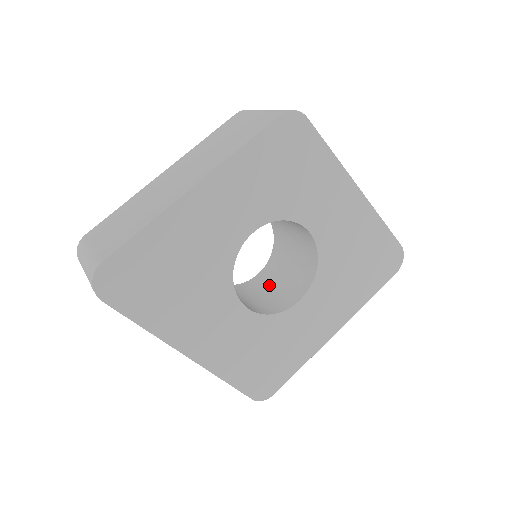
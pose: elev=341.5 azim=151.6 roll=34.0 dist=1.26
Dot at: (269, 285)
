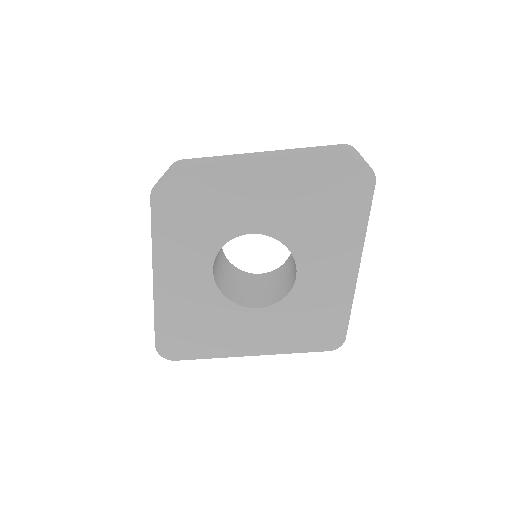
Dot at: (293, 258)
